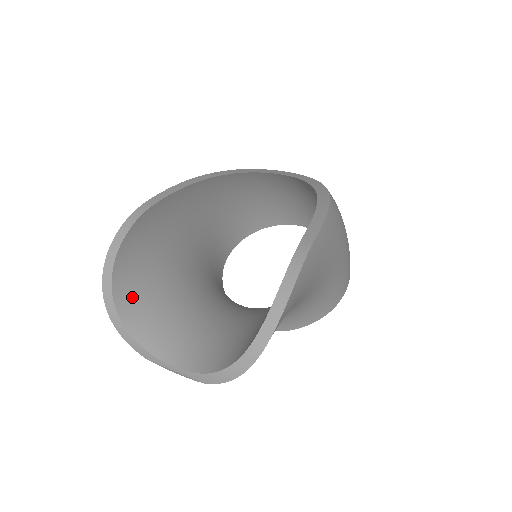
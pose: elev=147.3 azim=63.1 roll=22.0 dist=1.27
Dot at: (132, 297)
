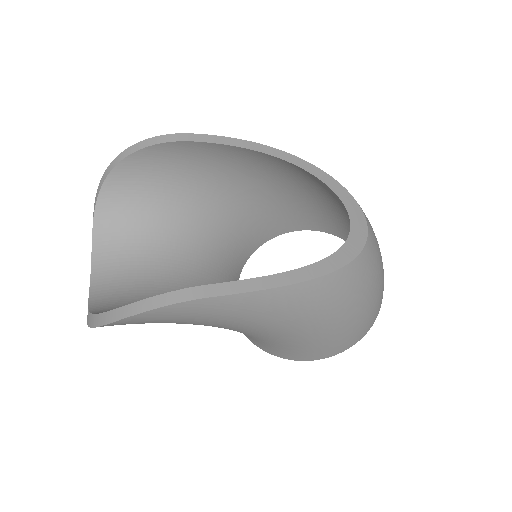
Dot at: (119, 197)
